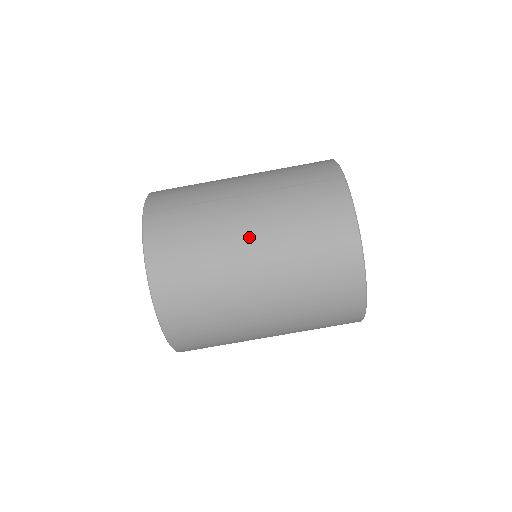
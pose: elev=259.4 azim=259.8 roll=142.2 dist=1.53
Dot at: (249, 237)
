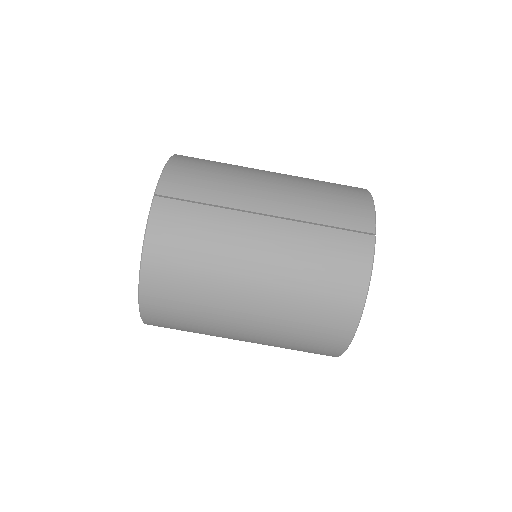
Dot at: (256, 267)
